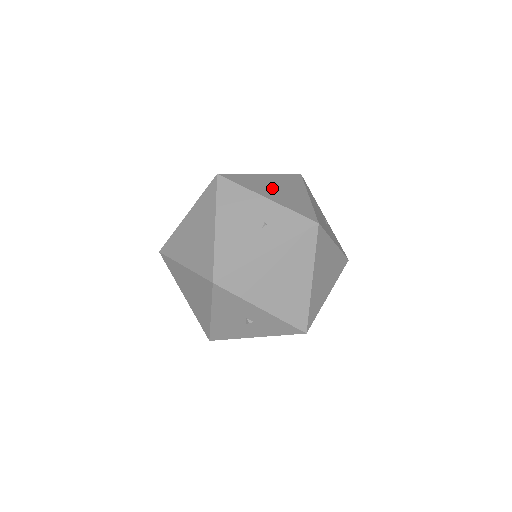
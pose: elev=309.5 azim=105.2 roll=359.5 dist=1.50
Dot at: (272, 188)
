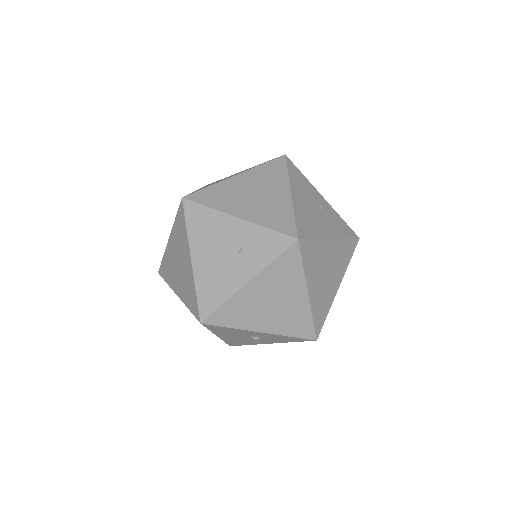
Dot at: (246, 197)
